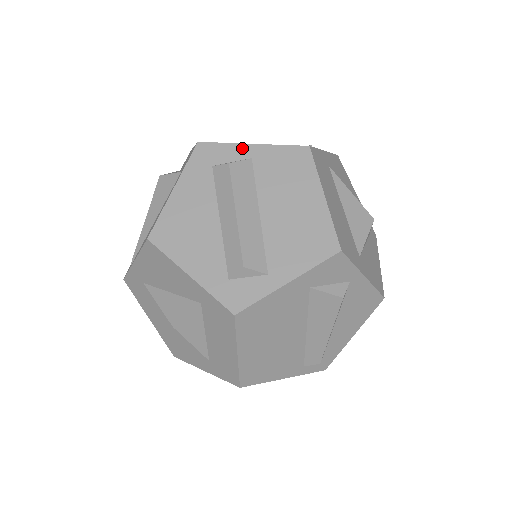
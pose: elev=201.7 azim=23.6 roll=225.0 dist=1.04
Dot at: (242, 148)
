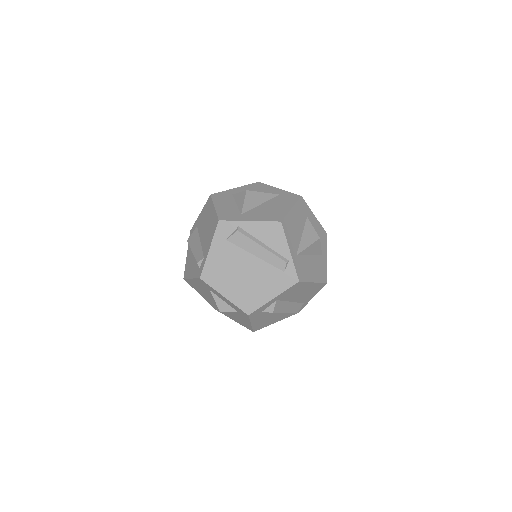
Dot at: (270, 302)
